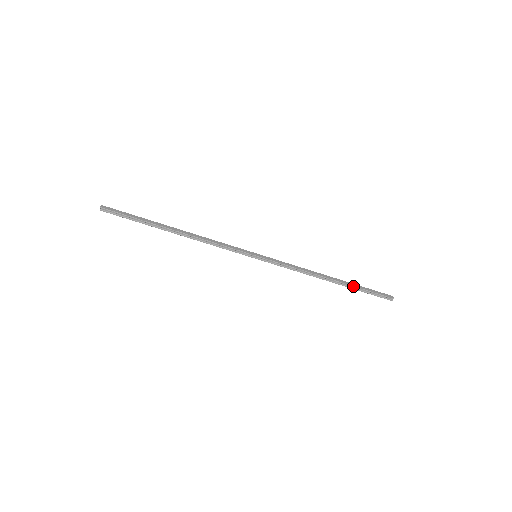
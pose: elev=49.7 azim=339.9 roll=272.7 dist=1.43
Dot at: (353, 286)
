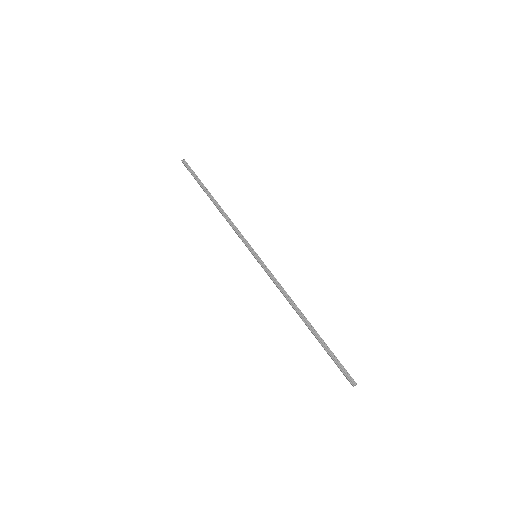
Dot at: (322, 339)
